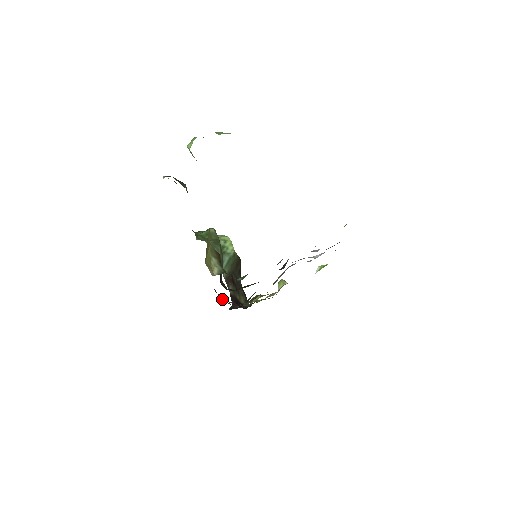
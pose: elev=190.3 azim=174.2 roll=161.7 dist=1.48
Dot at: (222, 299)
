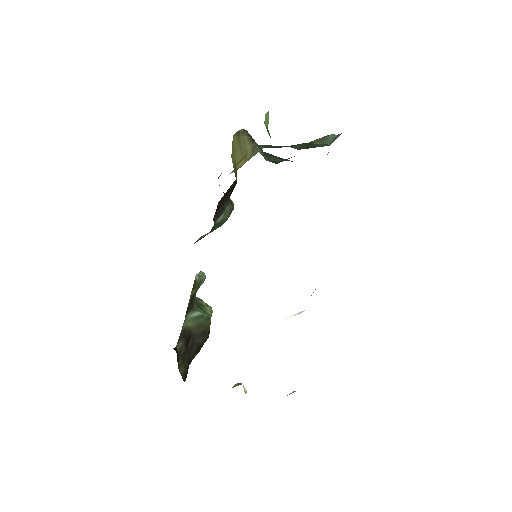
Dot at: occluded
